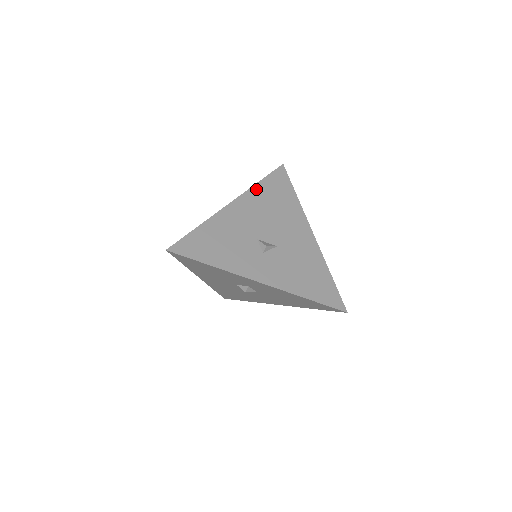
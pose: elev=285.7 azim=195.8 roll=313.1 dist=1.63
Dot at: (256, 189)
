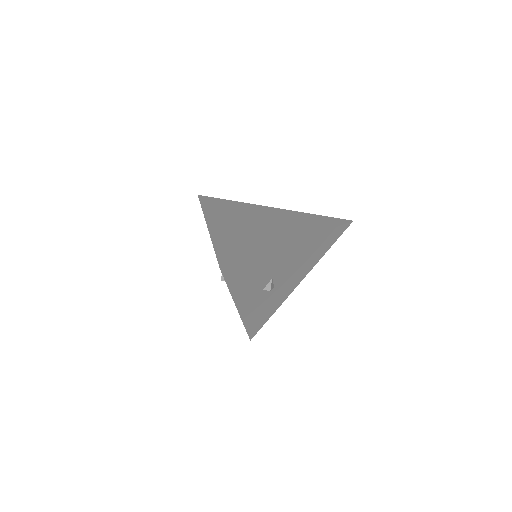
Dot at: (318, 236)
